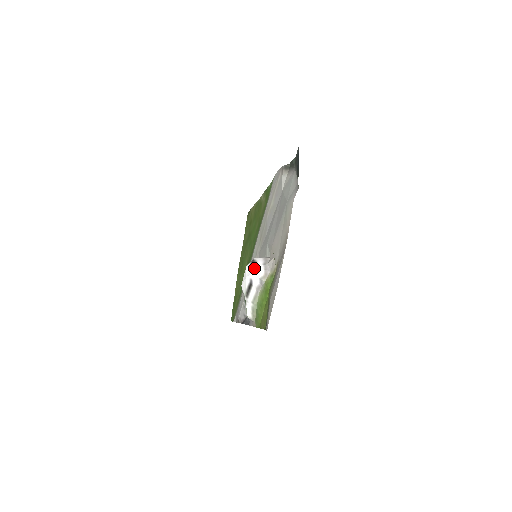
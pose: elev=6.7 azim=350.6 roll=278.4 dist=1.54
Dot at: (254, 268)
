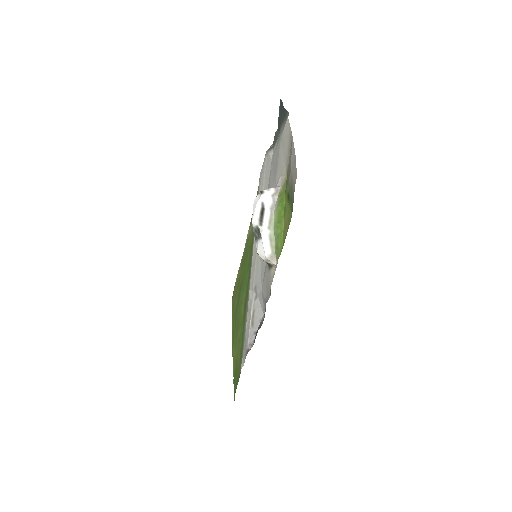
Dot at: (263, 191)
